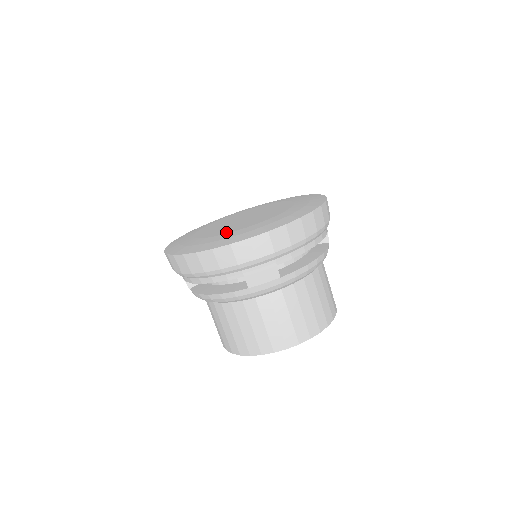
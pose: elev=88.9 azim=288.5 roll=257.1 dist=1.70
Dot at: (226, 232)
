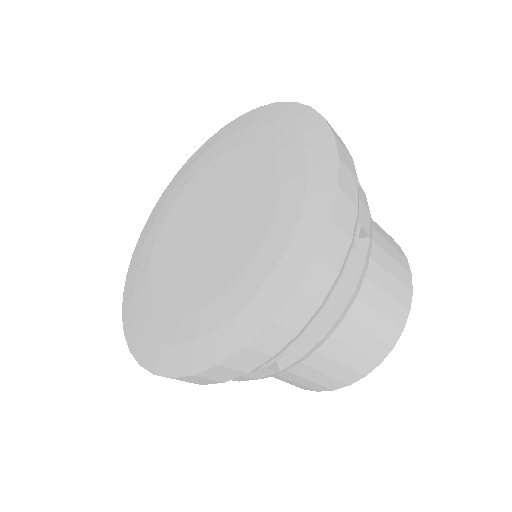
Dot at: (174, 305)
